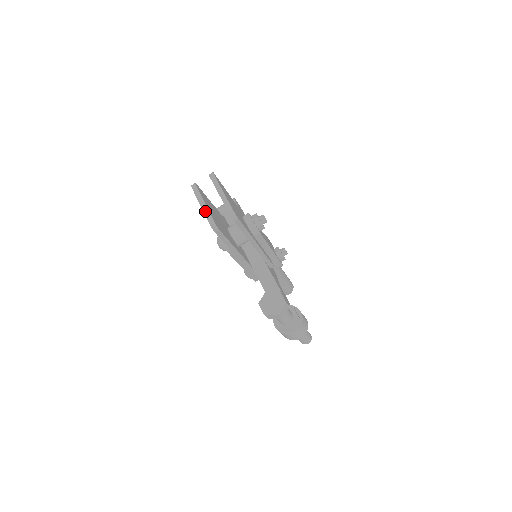
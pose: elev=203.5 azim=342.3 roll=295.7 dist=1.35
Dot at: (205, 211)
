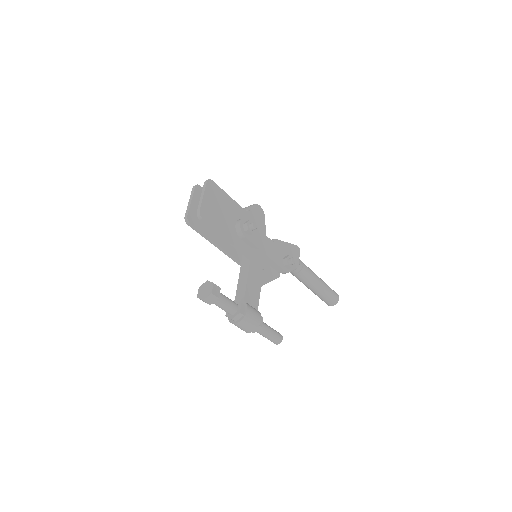
Dot at: (188, 207)
